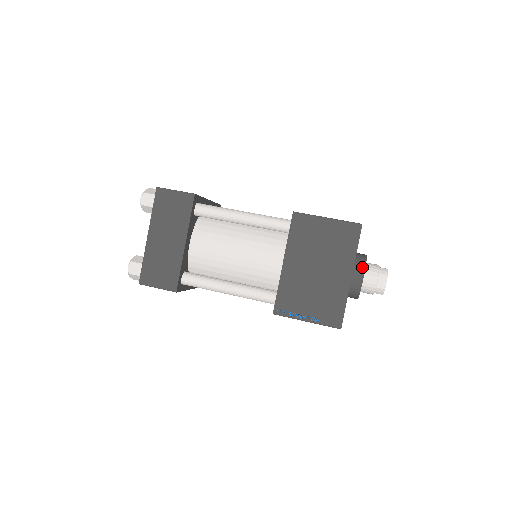
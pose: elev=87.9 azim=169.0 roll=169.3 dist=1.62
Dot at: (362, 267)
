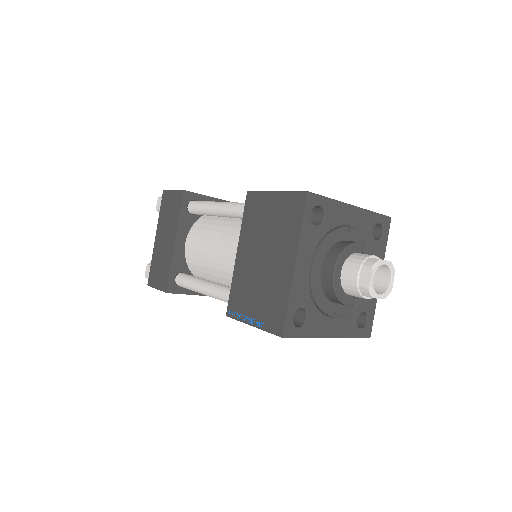
Dot at: (335, 256)
